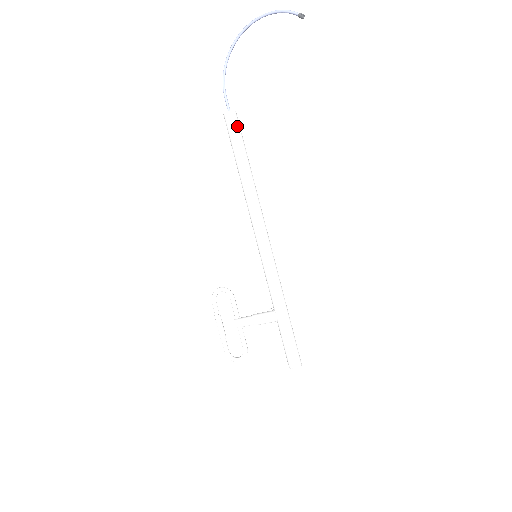
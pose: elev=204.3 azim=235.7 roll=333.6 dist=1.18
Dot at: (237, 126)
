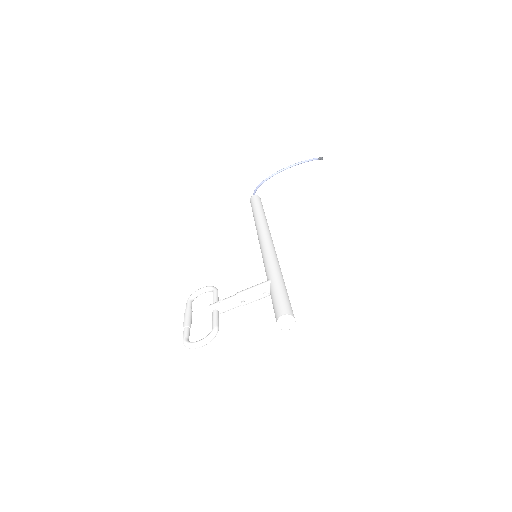
Dot at: (260, 201)
